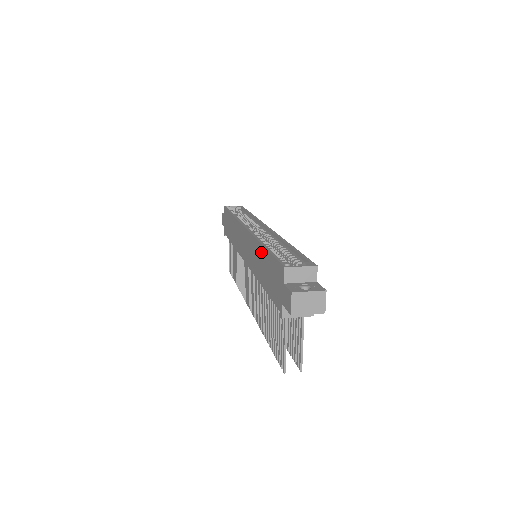
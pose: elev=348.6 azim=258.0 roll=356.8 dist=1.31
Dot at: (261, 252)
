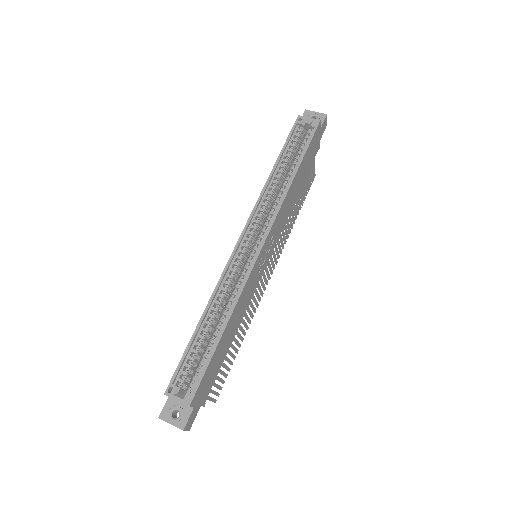
Dot at: (204, 317)
